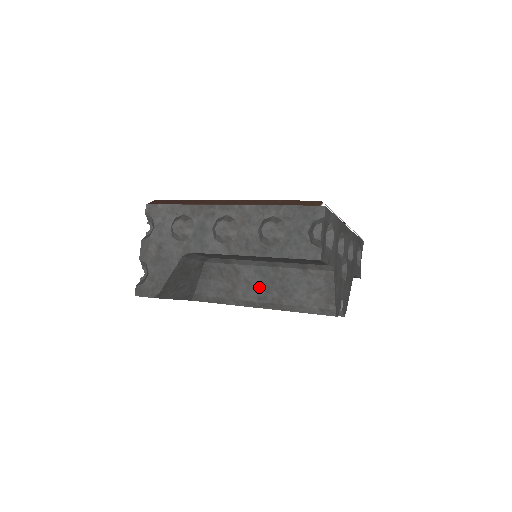
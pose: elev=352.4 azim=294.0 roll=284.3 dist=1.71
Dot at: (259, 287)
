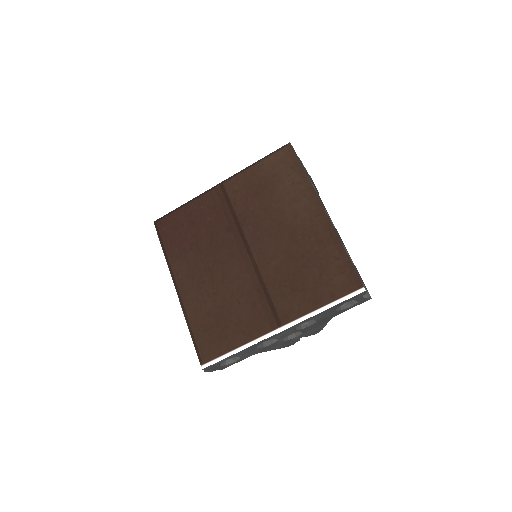
Dot at: occluded
